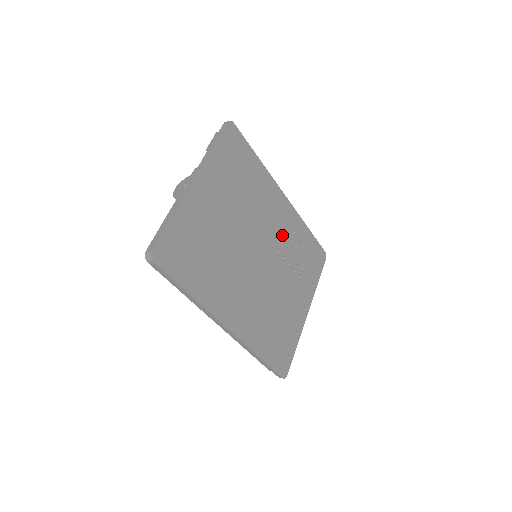
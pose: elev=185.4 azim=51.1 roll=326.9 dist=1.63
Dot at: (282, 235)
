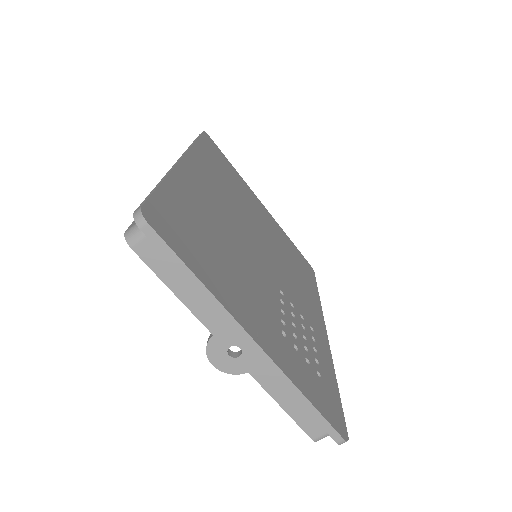
Dot at: (297, 309)
